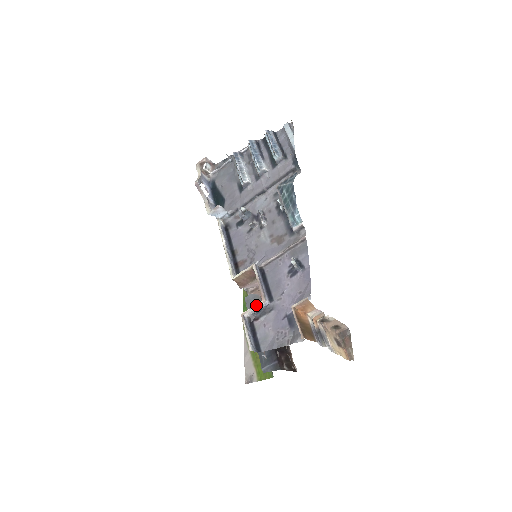
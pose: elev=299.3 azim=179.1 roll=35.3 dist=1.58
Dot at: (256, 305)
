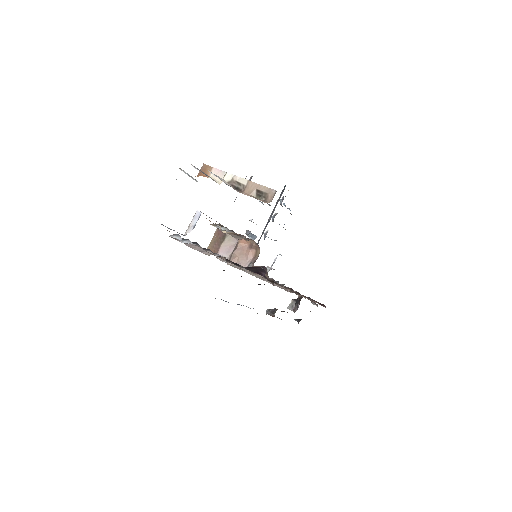
Dot at: (192, 220)
